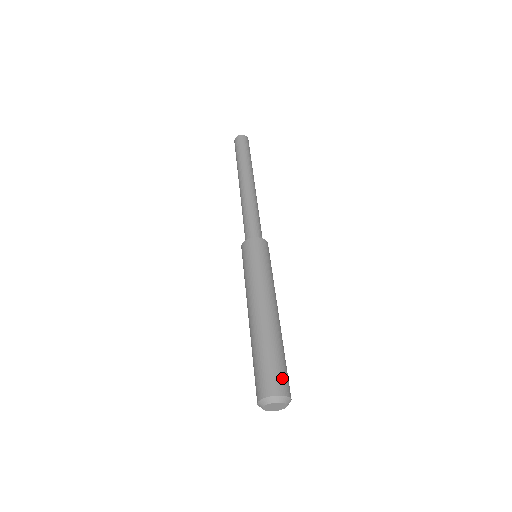
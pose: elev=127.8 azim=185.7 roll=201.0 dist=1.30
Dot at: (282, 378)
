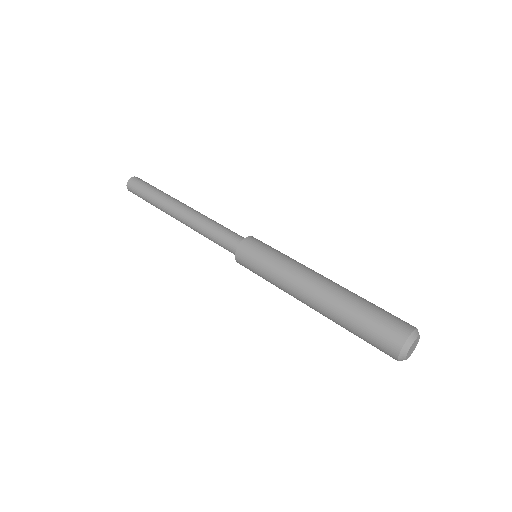
Dot at: (393, 323)
